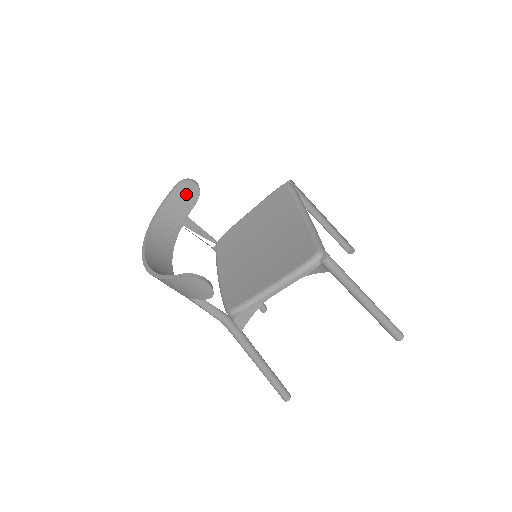
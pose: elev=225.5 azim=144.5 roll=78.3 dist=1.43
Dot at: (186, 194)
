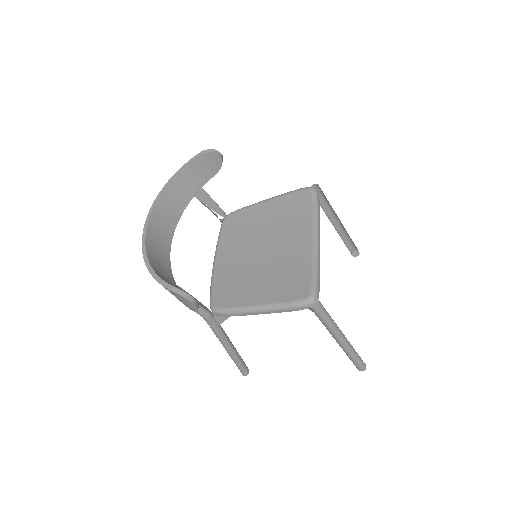
Dot at: (207, 165)
